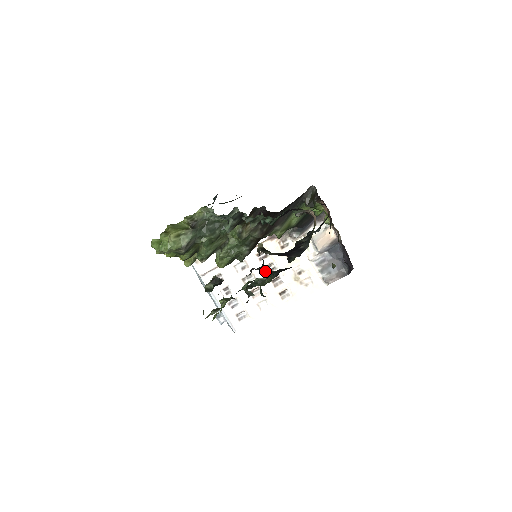
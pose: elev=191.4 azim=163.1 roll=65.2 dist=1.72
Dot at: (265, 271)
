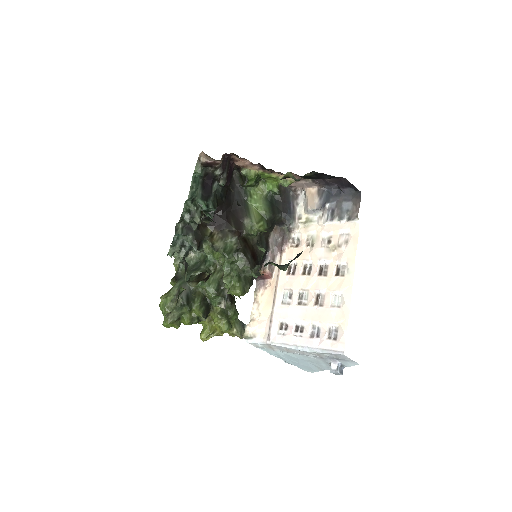
Dot at: (257, 246)
